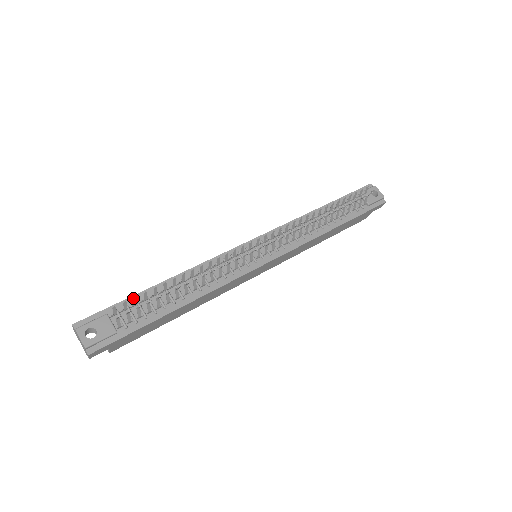
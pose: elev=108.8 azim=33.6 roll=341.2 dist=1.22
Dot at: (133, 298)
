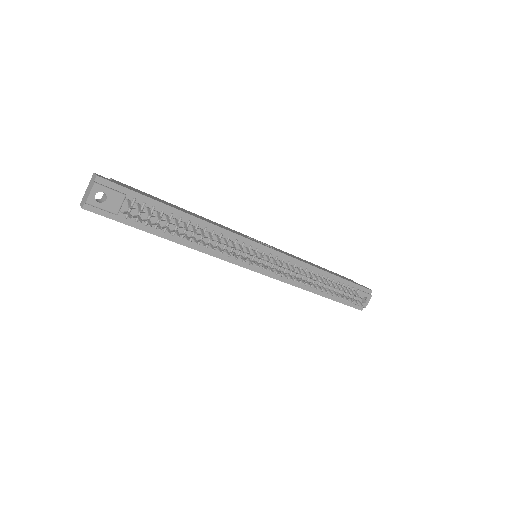
Dot at: (154, 202)
